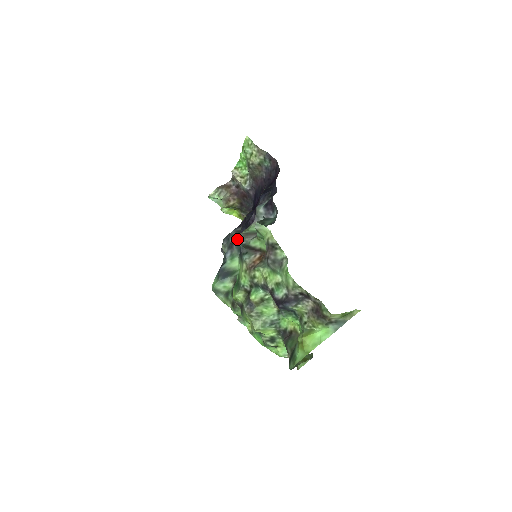
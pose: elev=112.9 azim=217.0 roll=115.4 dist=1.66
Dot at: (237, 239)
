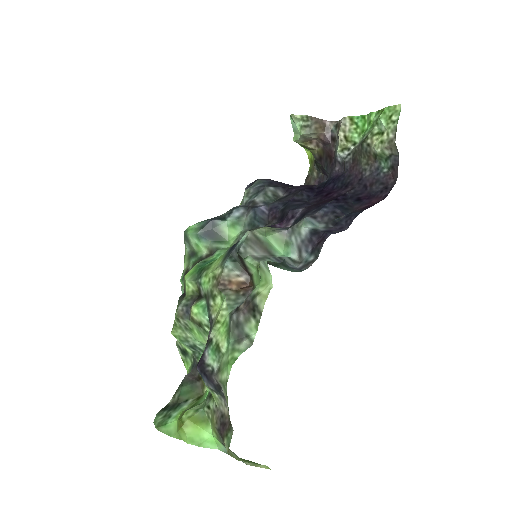
Dot at: (262, 208)
